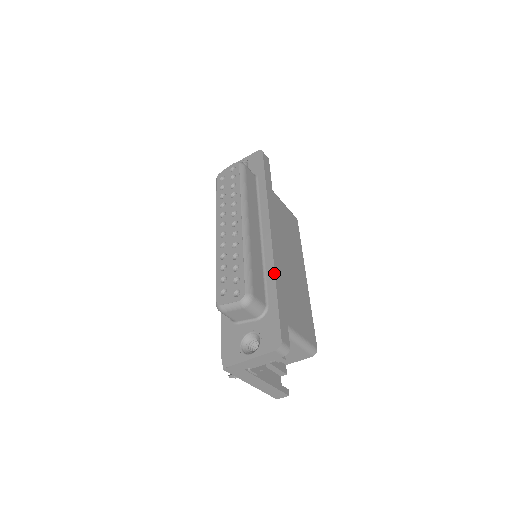
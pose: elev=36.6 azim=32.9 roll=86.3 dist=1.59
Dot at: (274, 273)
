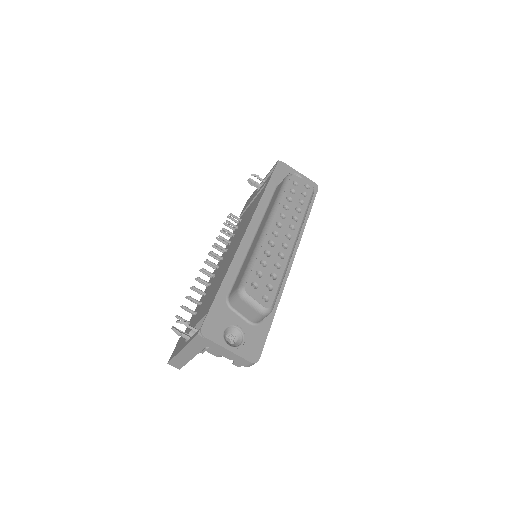
Dot at: occluded
